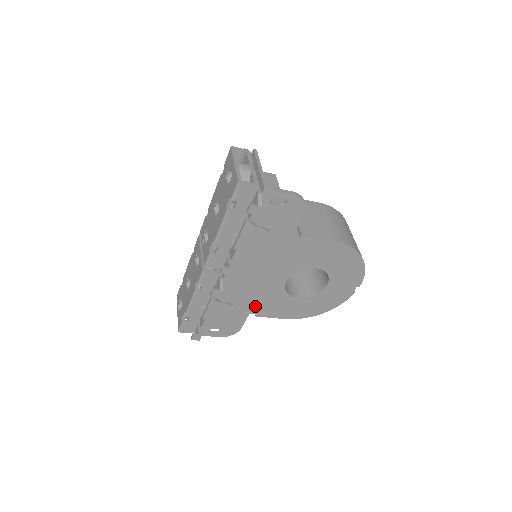
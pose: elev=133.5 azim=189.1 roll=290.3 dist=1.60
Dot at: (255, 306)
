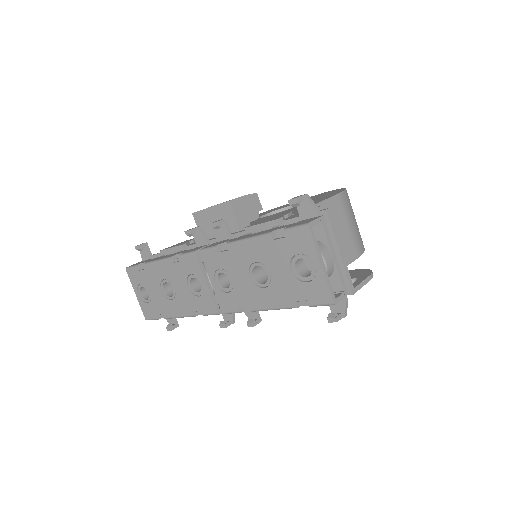
Dot at: occluded
